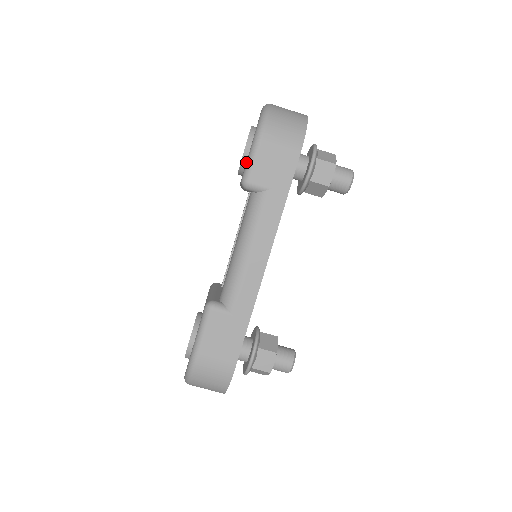
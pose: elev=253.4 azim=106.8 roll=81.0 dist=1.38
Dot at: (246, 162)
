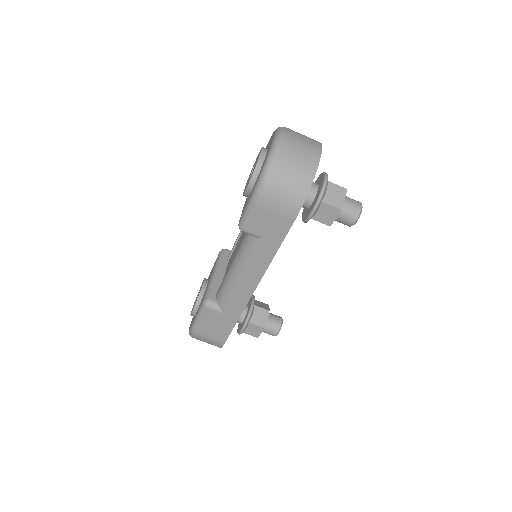
Dot at: (244, 209)
